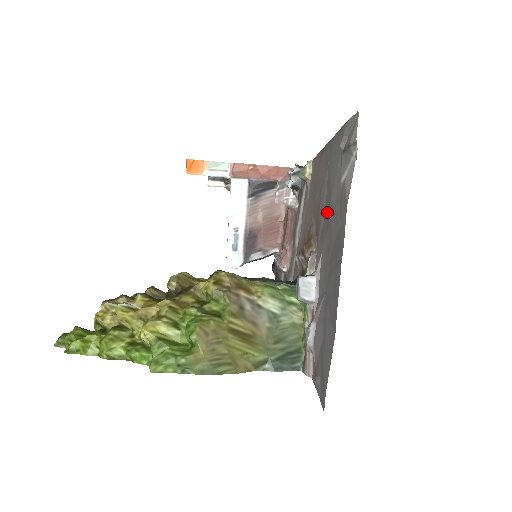
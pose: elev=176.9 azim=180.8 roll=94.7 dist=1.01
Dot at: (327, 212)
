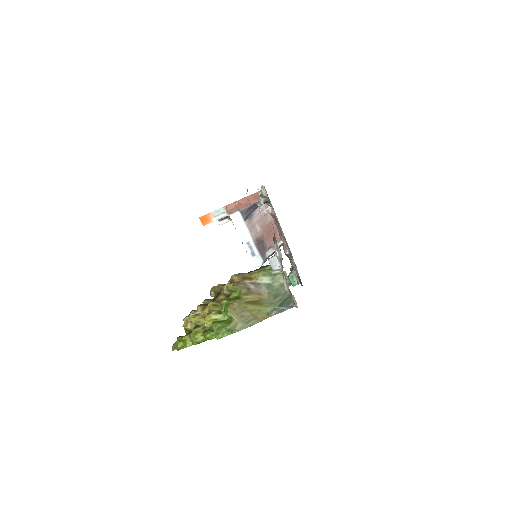
Dot at: occluded
